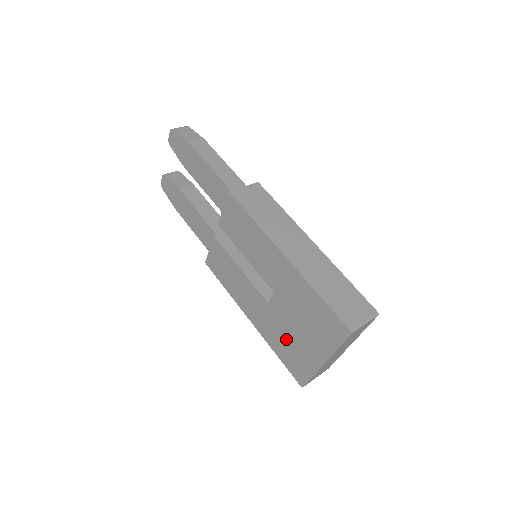
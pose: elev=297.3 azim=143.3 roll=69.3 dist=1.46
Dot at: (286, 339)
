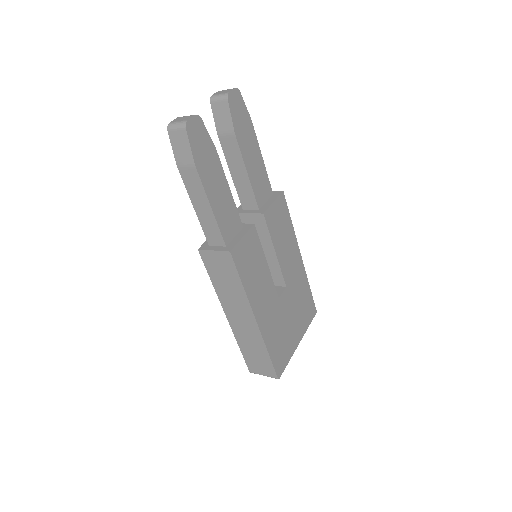
Dot at: occluded
